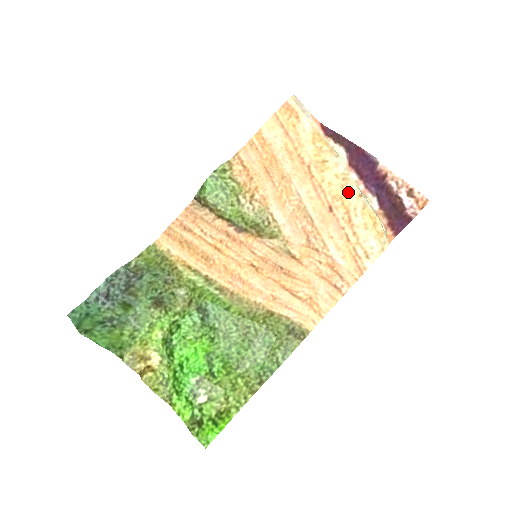
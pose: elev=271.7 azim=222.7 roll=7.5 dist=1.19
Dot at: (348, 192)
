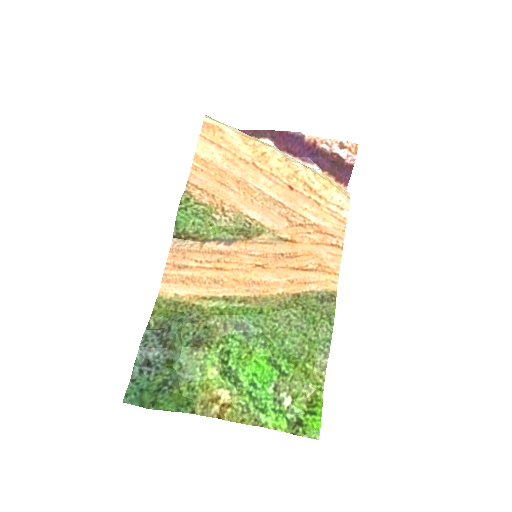
Dot at: (295, 168)
